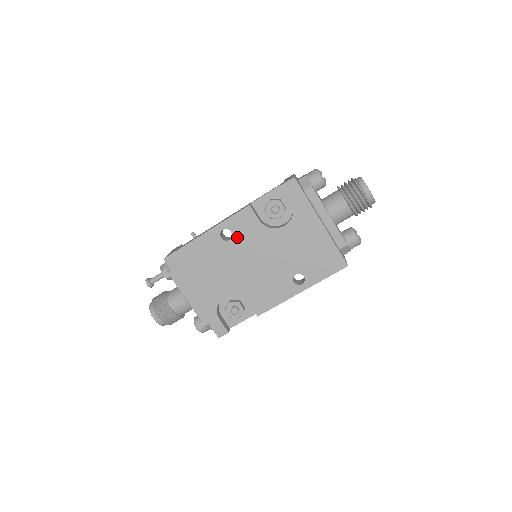
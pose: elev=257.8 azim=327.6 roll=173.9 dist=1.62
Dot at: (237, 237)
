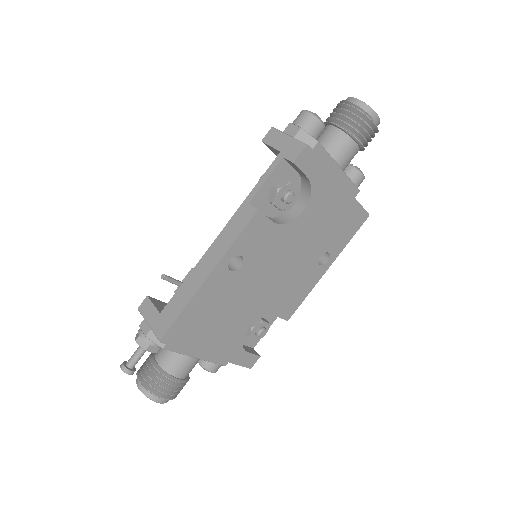
Dot at: (250, 257)
